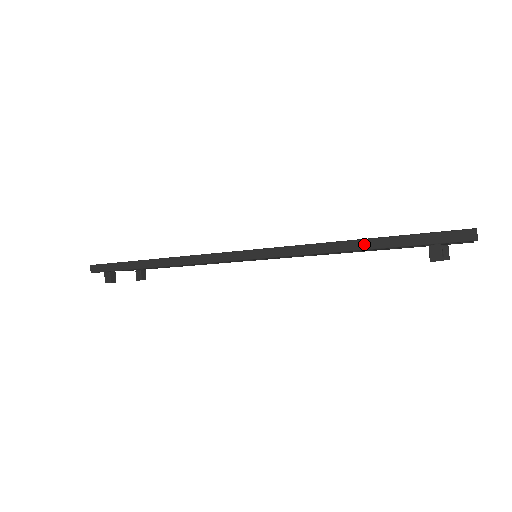
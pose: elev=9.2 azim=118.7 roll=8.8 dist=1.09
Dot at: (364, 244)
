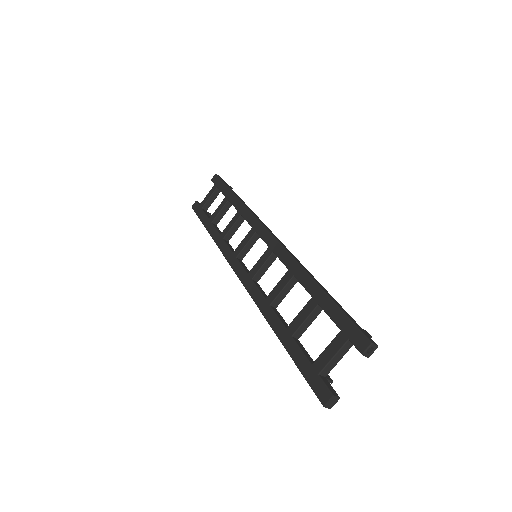
Dot at: (282, 341)
